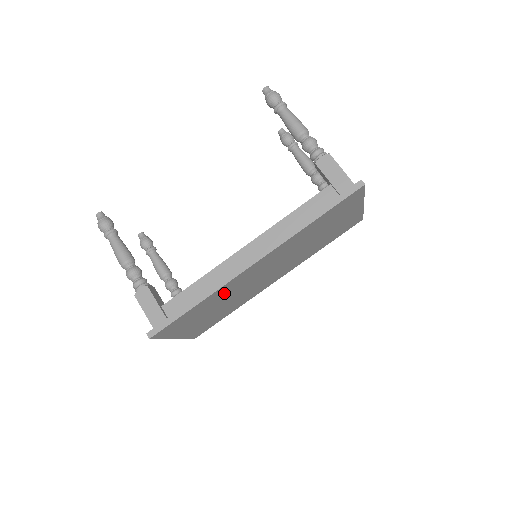
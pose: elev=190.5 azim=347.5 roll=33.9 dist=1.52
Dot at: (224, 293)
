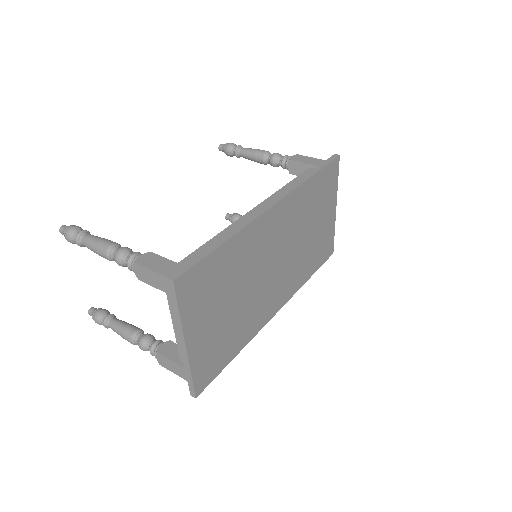
Dot at: (245, 254)
